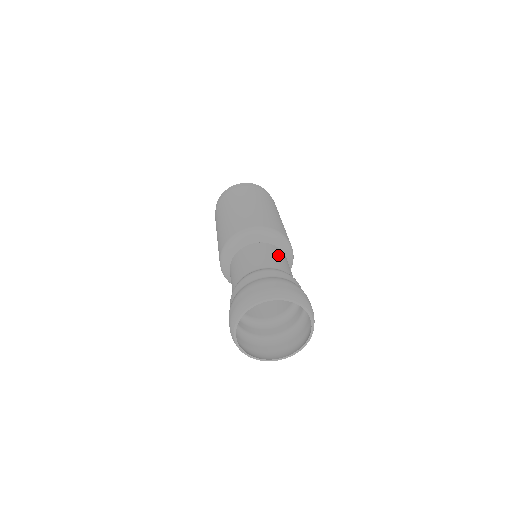
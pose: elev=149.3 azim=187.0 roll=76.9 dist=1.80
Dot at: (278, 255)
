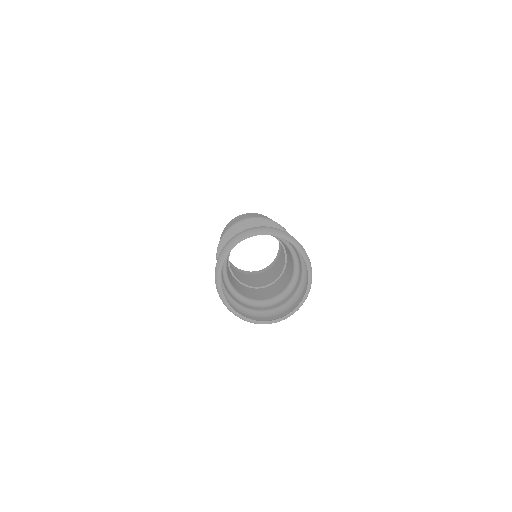
Dot at: occluded
